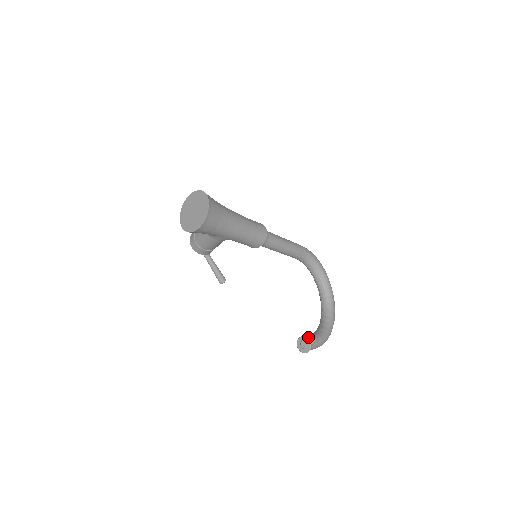
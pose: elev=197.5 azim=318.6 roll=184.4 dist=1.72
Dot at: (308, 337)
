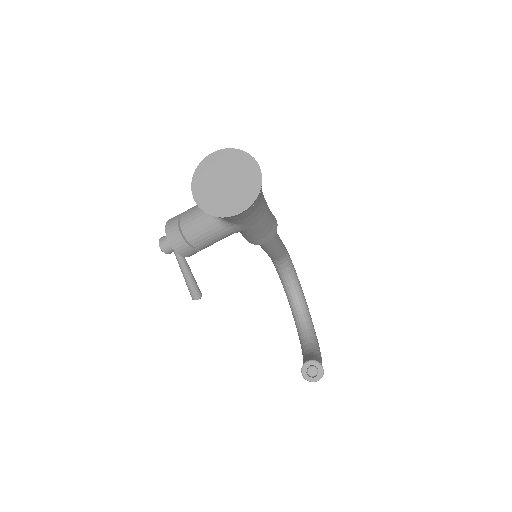
Dot at: (316, 360)
